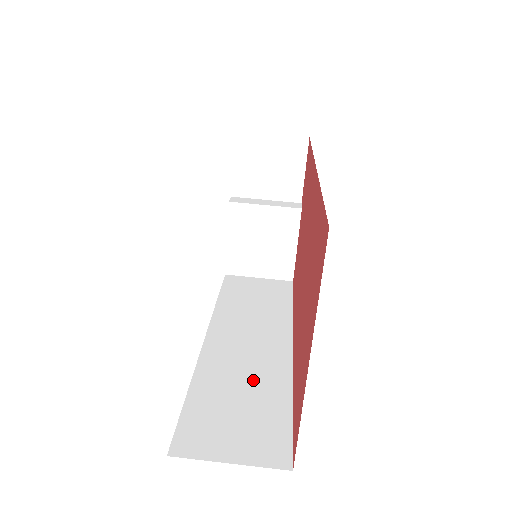
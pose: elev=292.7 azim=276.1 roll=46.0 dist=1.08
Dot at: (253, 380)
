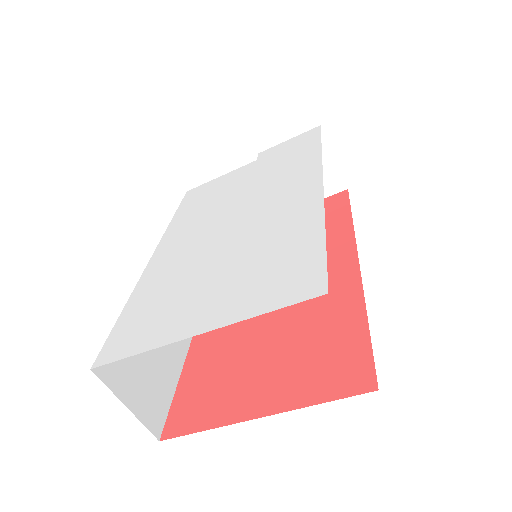
Dot at: occluded
